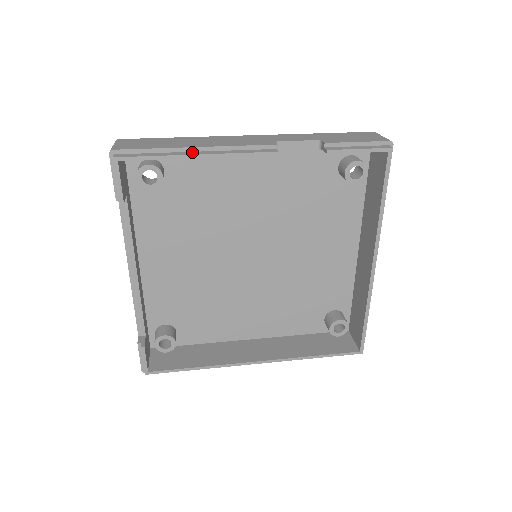
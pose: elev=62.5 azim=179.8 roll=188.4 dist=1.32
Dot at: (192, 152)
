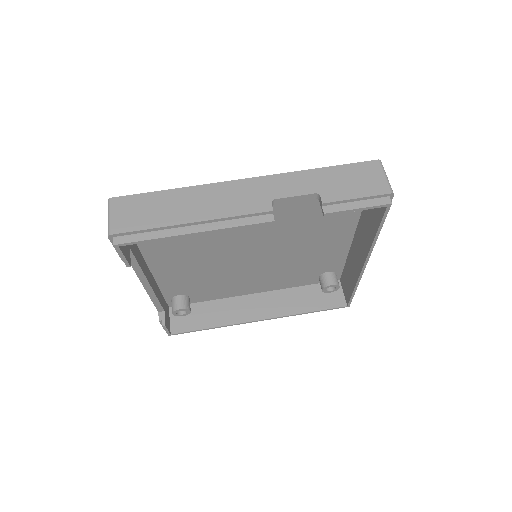
Dot at: (189, 227)
